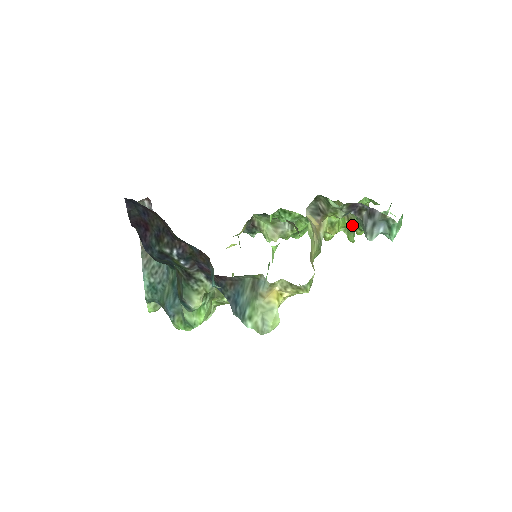
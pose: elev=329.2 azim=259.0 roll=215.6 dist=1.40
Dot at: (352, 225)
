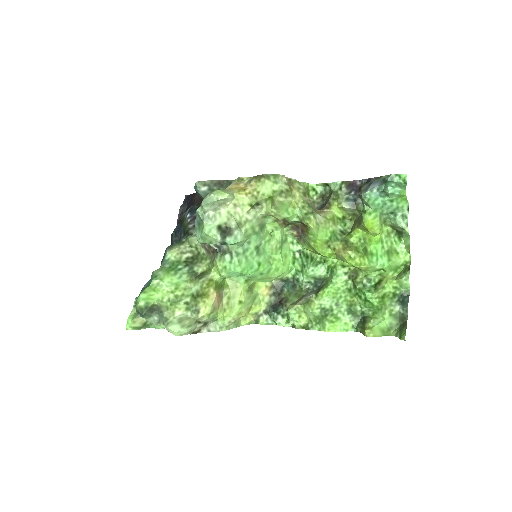
Dot at: (361, 223)
